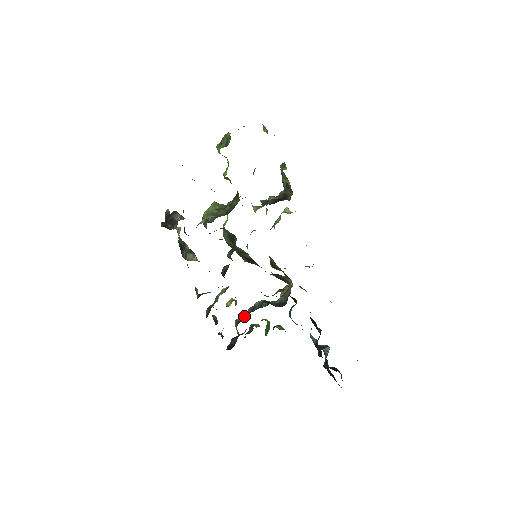
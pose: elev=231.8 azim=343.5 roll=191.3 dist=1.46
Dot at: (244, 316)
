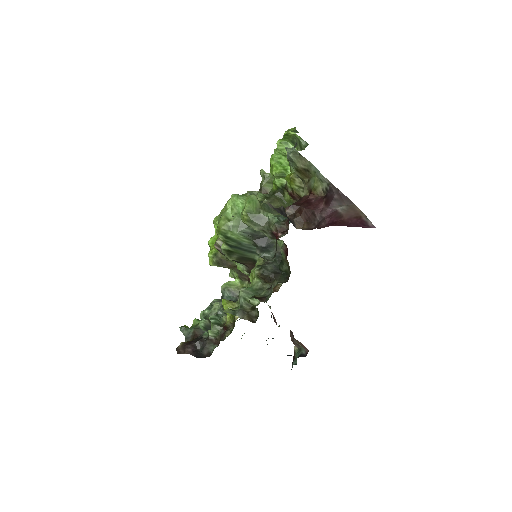
Dot at: occluded
